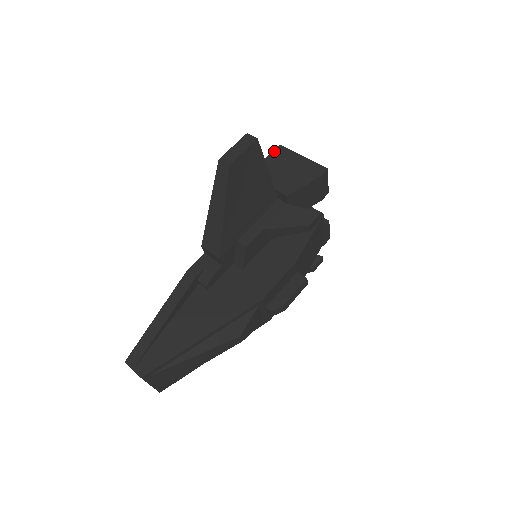
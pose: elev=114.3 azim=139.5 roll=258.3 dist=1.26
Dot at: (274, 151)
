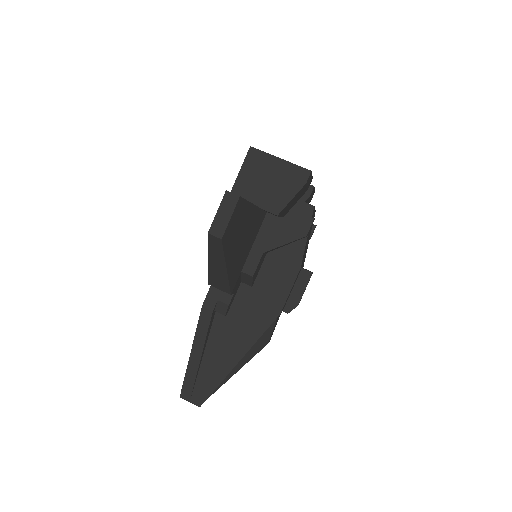
Dot at: (247, 157)
